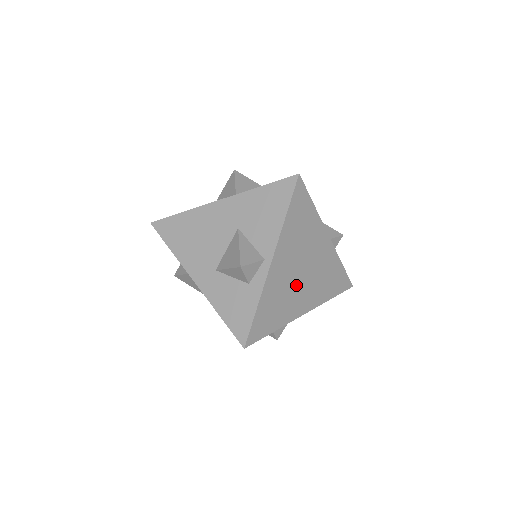
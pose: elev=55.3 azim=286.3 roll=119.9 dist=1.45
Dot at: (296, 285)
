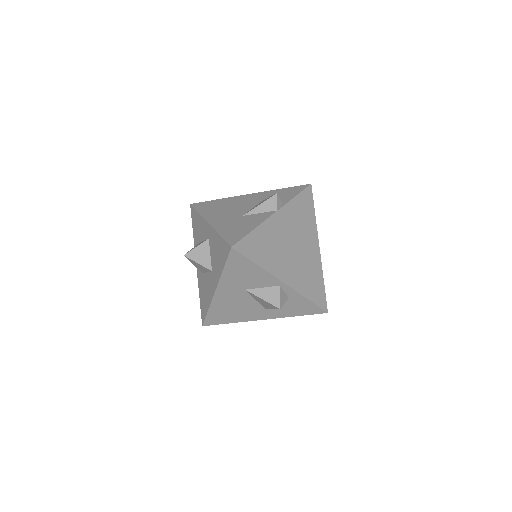
Dot at: (301, 256)
